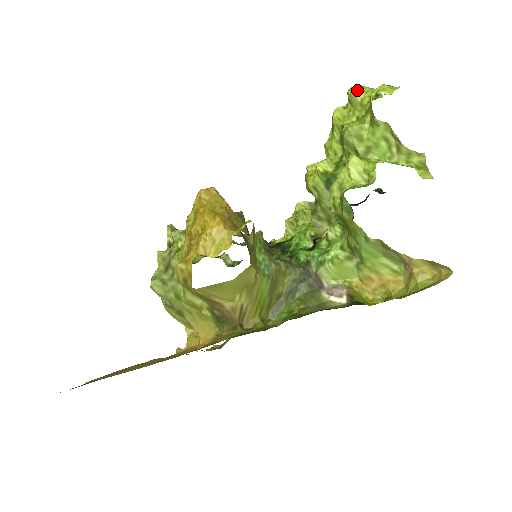
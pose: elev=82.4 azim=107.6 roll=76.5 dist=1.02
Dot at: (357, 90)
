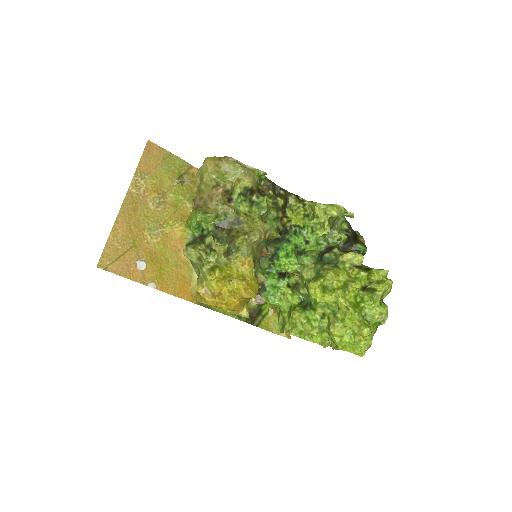
Dot at: (363, 336)
